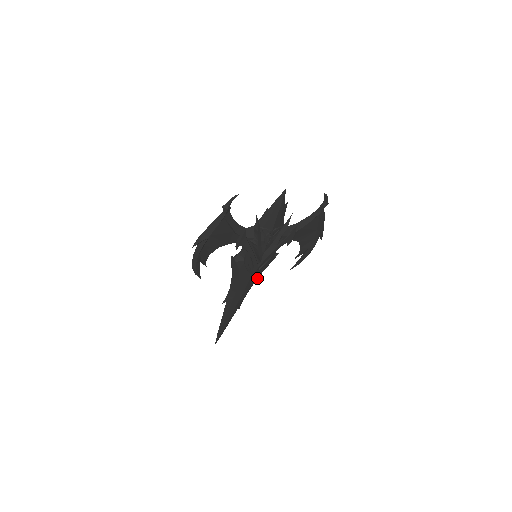
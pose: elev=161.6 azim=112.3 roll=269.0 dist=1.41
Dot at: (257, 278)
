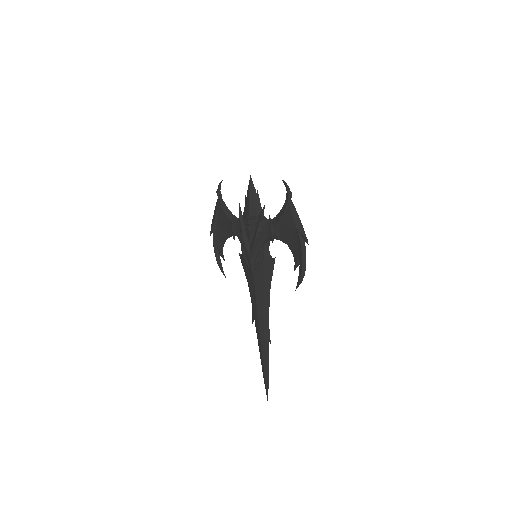
Dot at: (269, 292)
